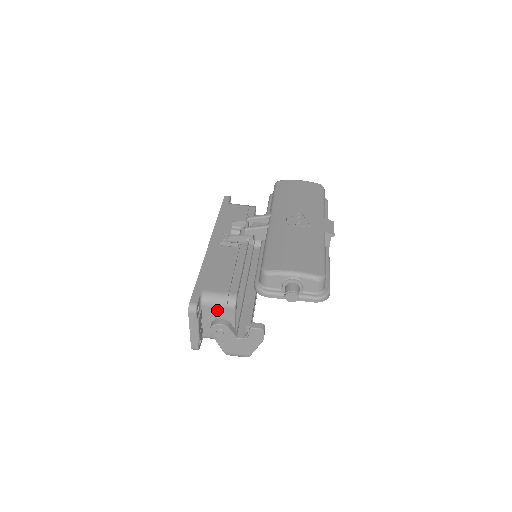
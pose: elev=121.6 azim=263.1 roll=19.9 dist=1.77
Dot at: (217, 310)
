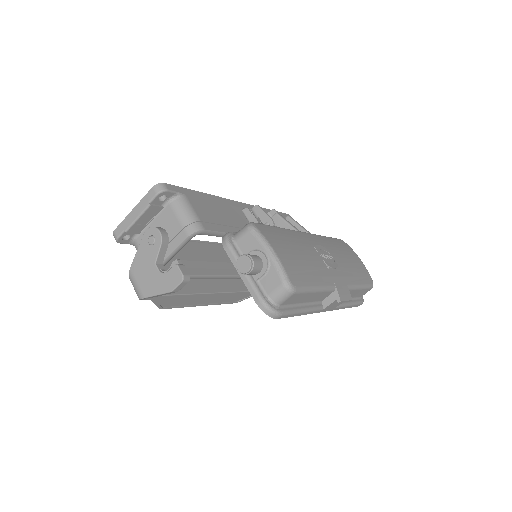
Dot at: (174, 222)
